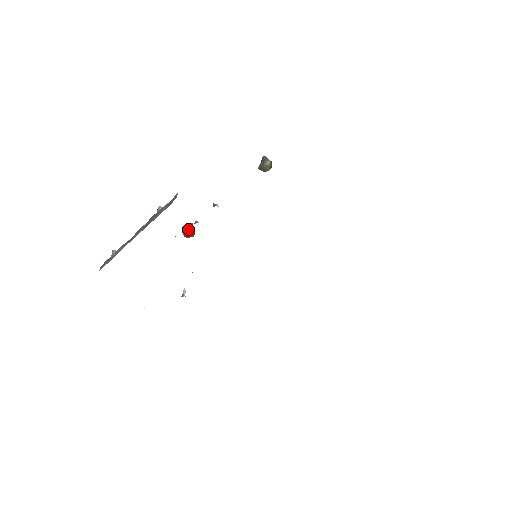
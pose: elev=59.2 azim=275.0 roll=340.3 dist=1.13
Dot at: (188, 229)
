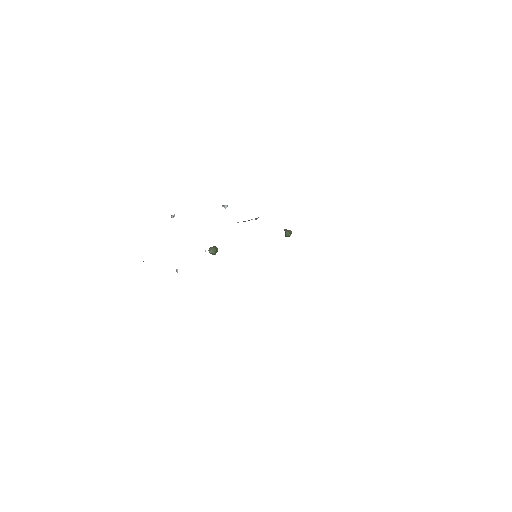
Dot at: occluded
